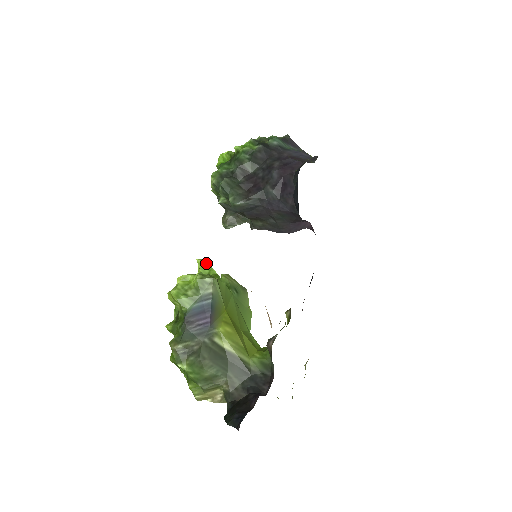
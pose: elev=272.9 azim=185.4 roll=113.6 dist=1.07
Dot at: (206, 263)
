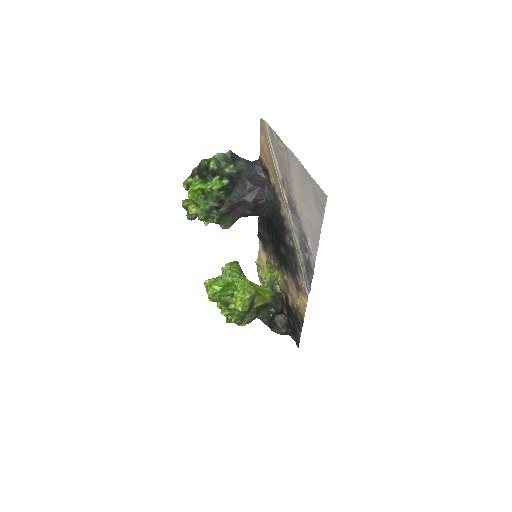
Dot at: (242, 282)
